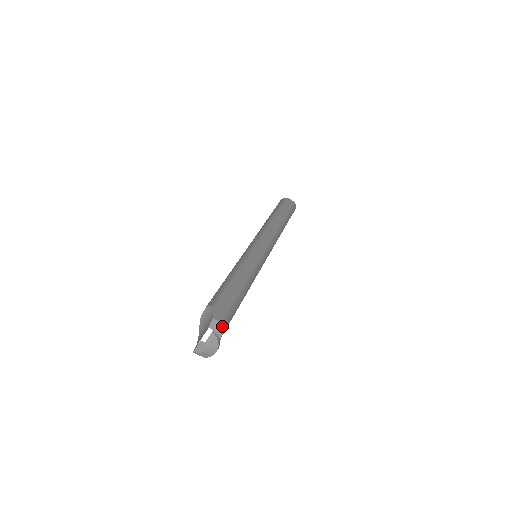
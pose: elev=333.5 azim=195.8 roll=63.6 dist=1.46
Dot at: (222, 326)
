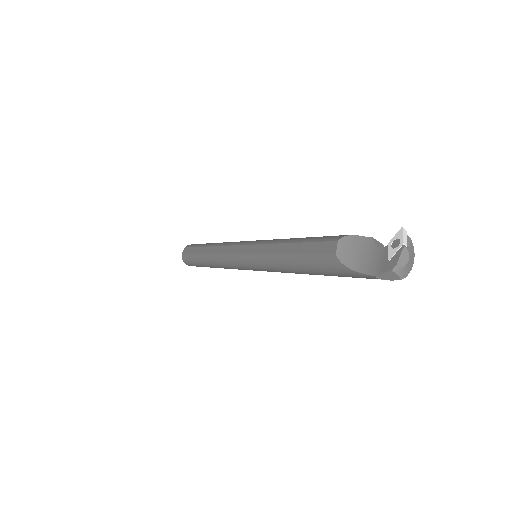
Dot at: occluded
